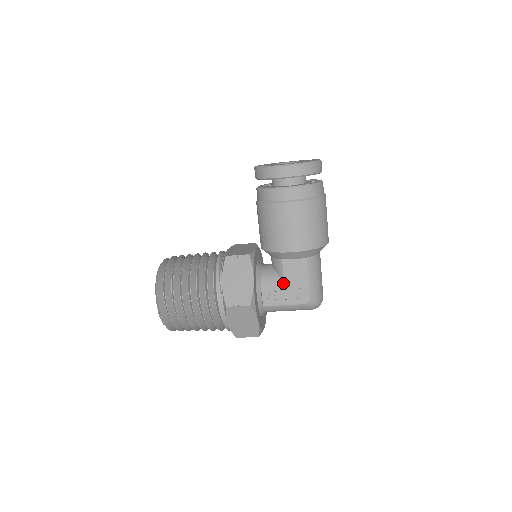
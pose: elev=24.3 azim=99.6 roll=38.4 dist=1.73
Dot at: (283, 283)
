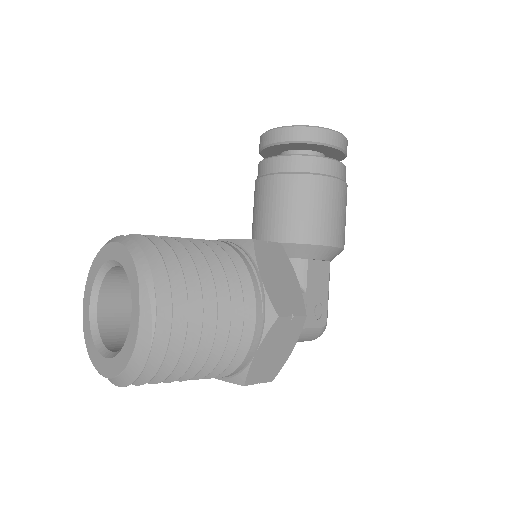
Dot at: (305, 294)
